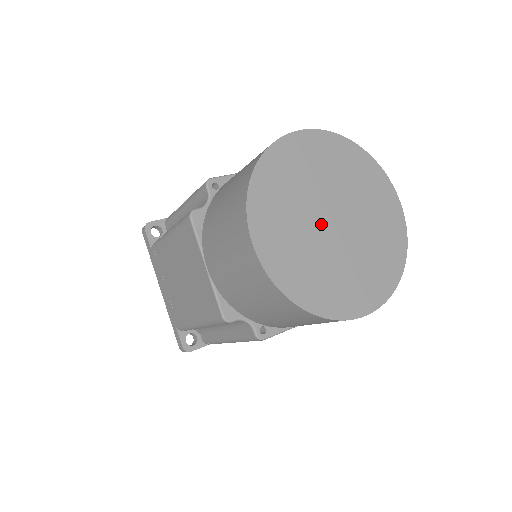
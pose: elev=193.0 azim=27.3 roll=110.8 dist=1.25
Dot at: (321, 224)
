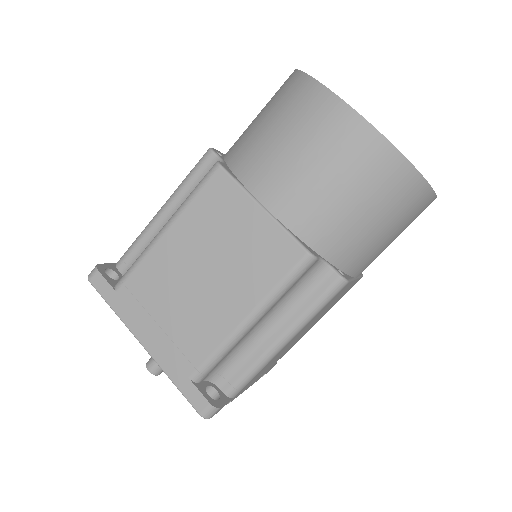
Dot at: occluded
